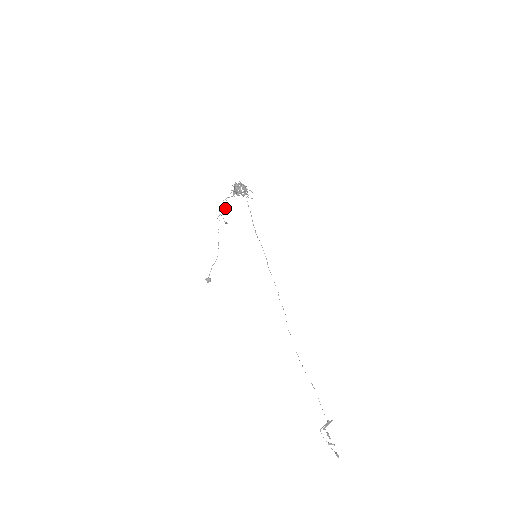
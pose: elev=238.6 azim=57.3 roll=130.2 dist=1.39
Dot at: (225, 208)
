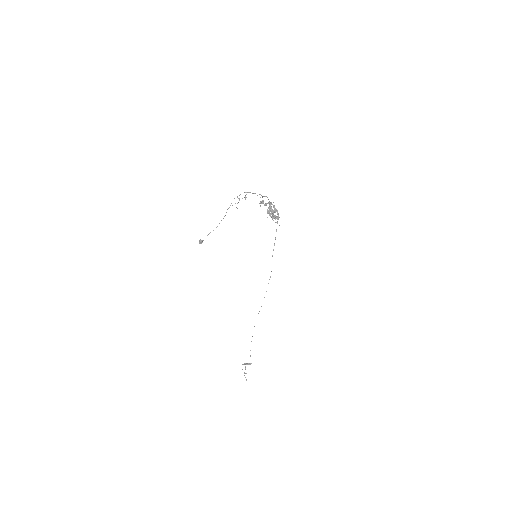
Dot at: occluded
